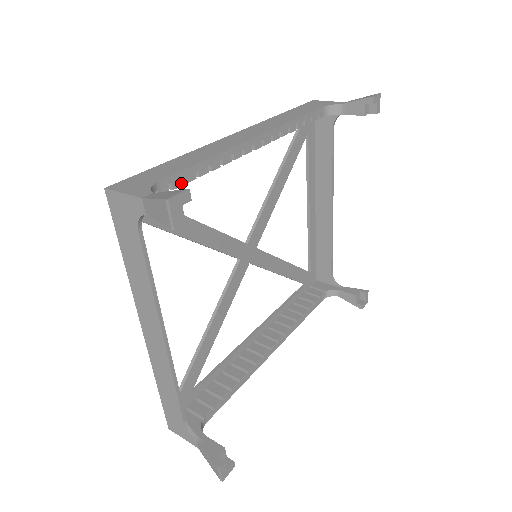
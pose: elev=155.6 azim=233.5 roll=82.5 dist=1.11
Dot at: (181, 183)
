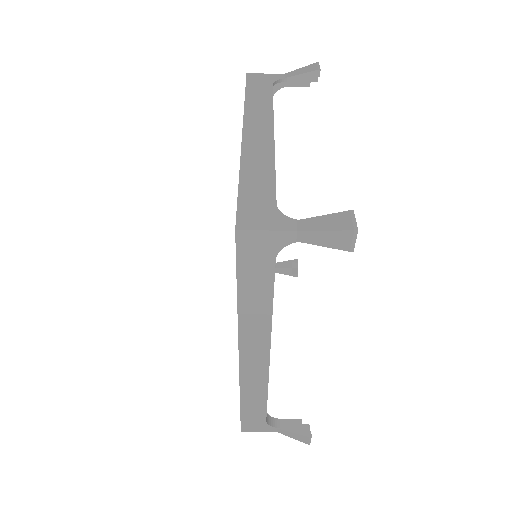
Dot at: occluded
